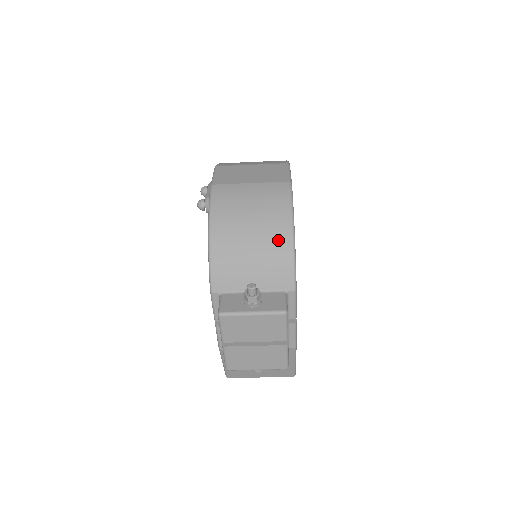
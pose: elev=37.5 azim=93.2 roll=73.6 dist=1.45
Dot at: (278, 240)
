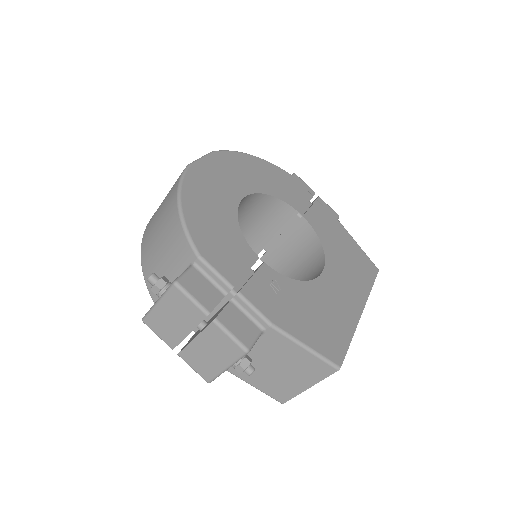
Dot at: (171, 220)
